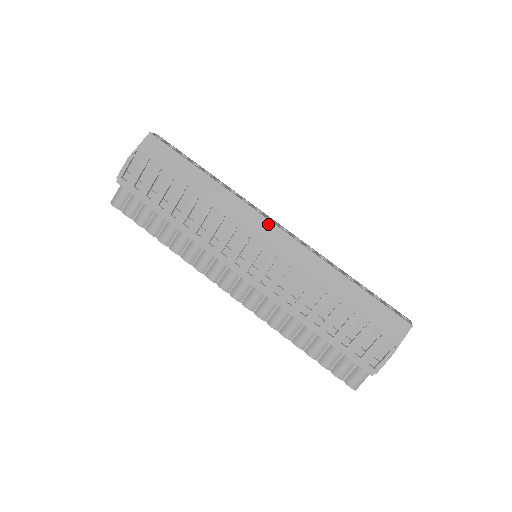
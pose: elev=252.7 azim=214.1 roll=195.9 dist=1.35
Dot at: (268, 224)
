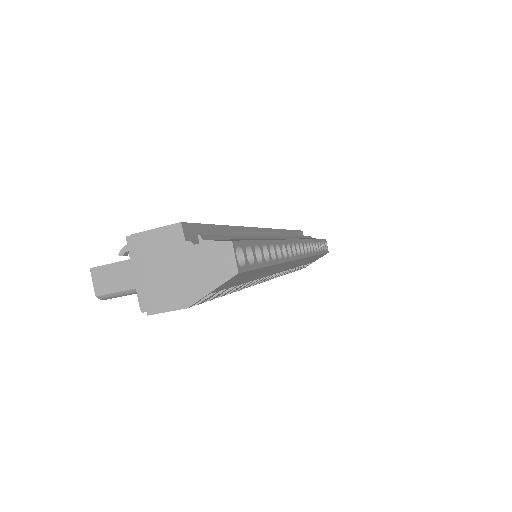
Dot at: occluded
